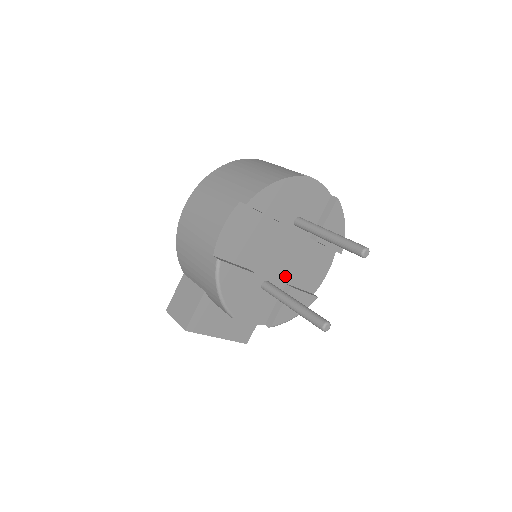
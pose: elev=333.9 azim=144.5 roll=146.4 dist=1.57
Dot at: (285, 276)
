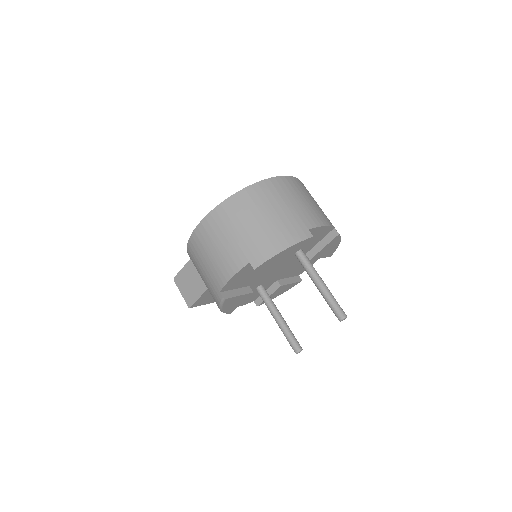
Dot at: (277, 277)
